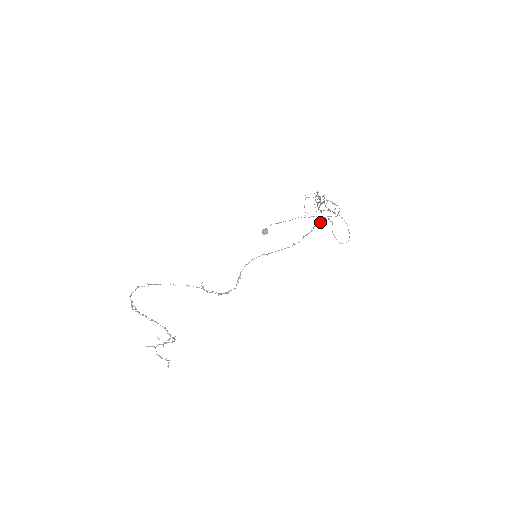
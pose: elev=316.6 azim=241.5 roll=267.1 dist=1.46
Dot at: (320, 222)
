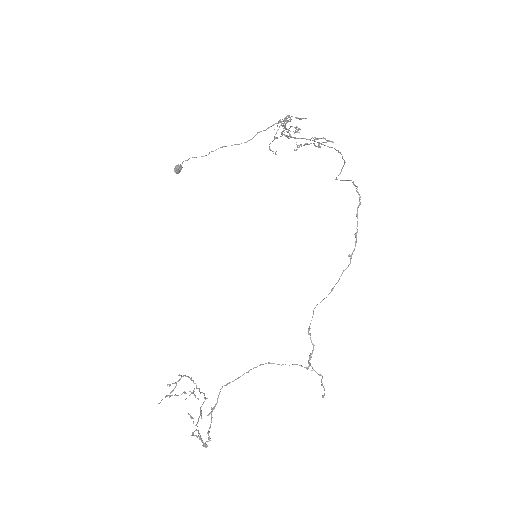
Dot at: (359, 204)
